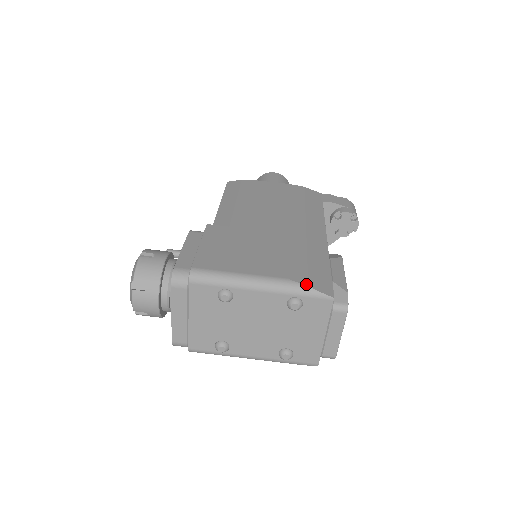
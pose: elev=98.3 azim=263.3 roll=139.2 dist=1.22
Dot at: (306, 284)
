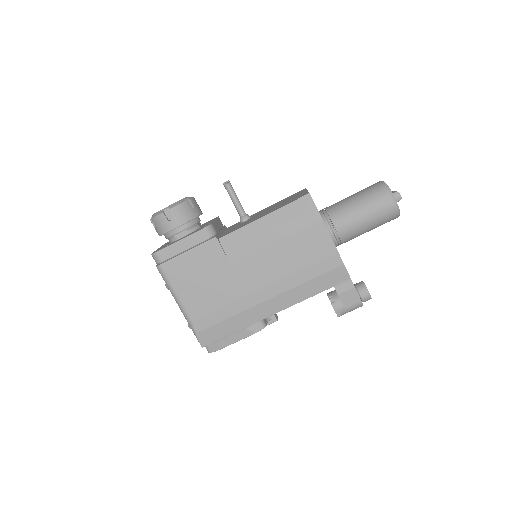
Dot at: (196, 332)
